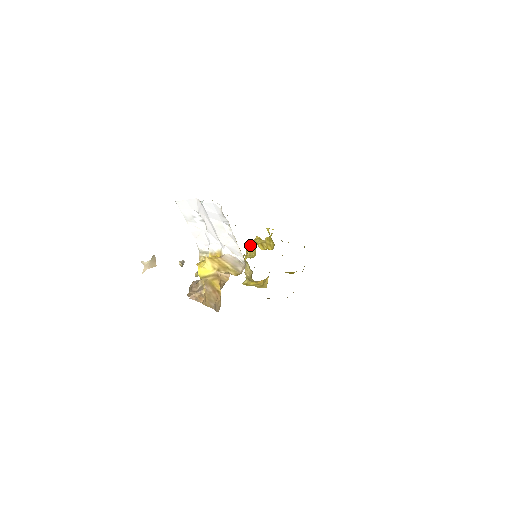
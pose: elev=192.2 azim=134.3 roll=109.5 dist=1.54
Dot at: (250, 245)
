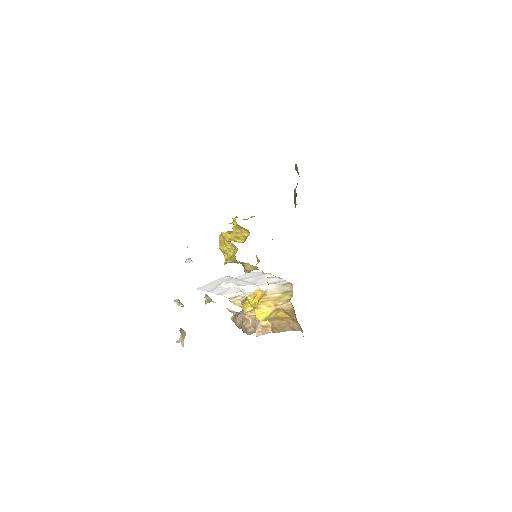
Dot at: (220, 243)
